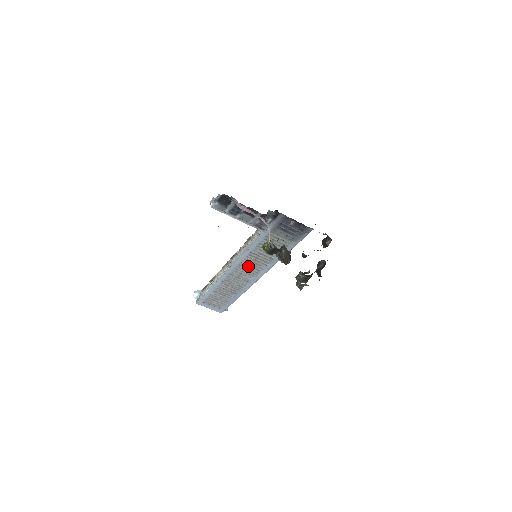
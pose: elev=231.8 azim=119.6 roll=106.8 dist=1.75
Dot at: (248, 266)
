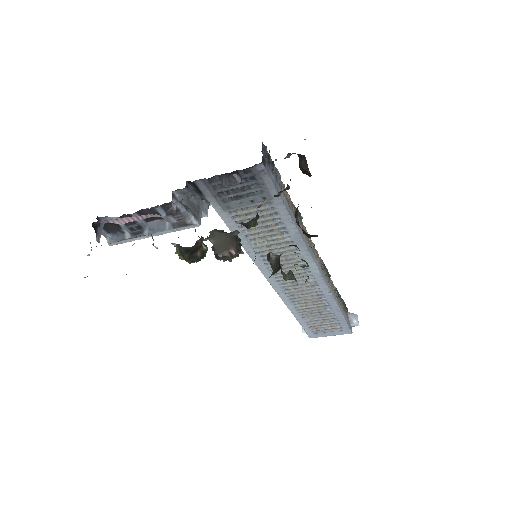
Dot at: (284, 269)
